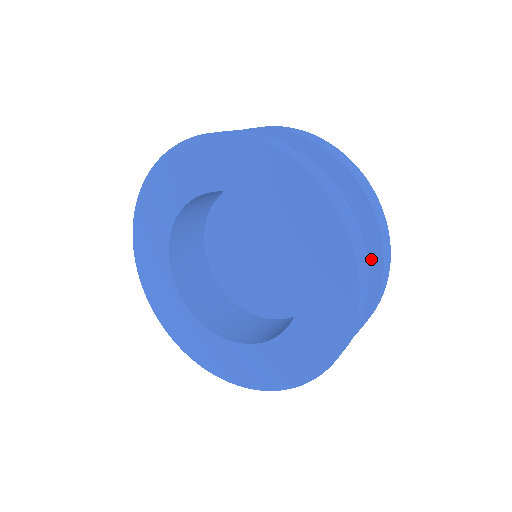
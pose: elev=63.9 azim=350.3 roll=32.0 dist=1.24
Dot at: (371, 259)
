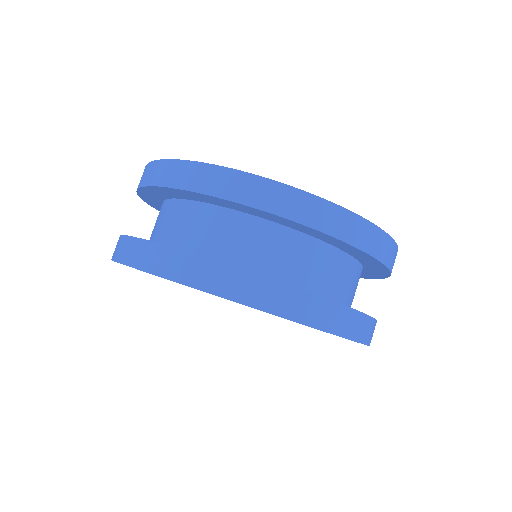
Dot at: (323, 237)
